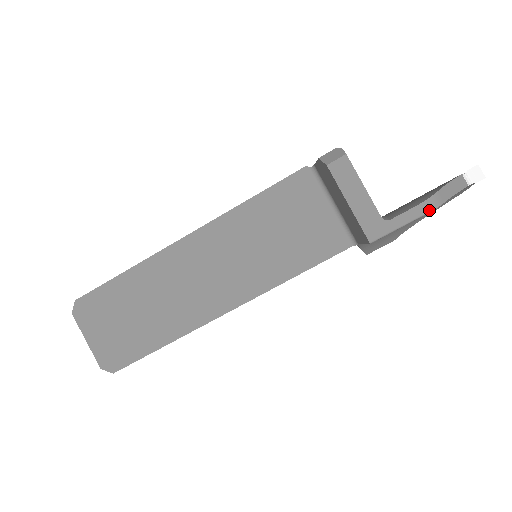
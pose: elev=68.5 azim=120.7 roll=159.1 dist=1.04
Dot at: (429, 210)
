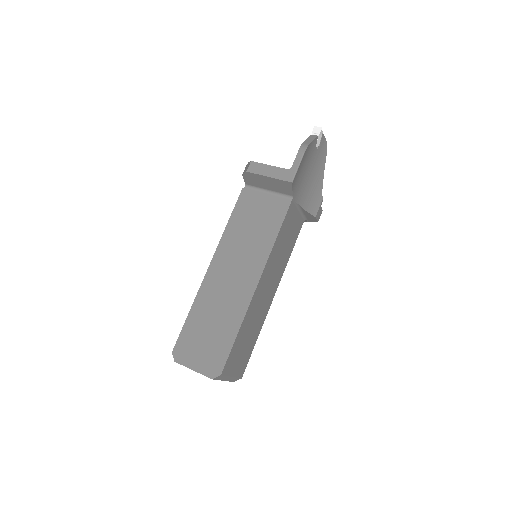
Dot at: (304, 150)
